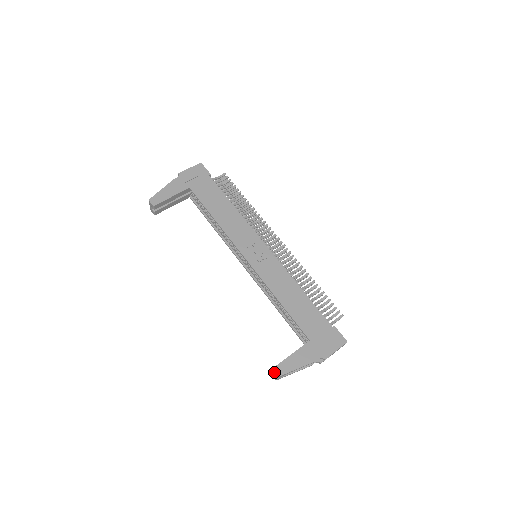
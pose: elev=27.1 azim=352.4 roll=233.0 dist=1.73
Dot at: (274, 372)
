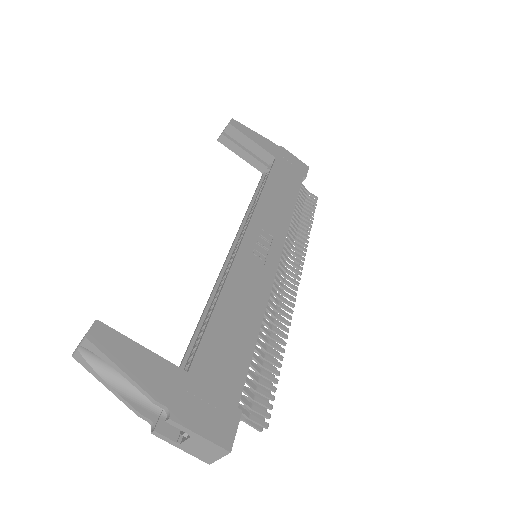
Dot at: (89, 329)
